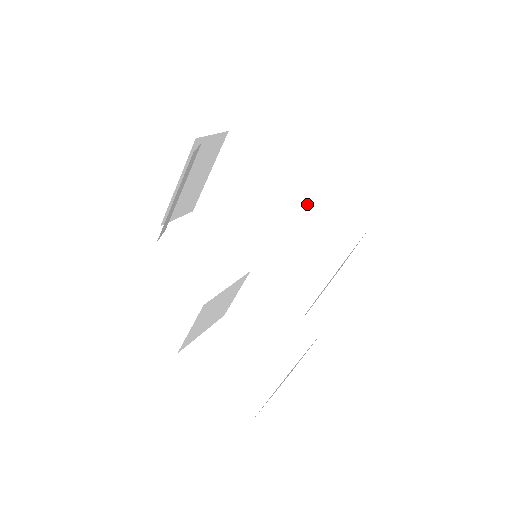
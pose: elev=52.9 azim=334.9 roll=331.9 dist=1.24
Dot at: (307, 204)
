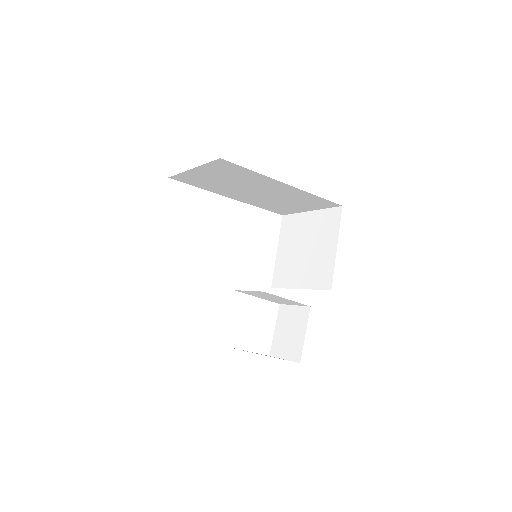
Dot at: (291, 193)
